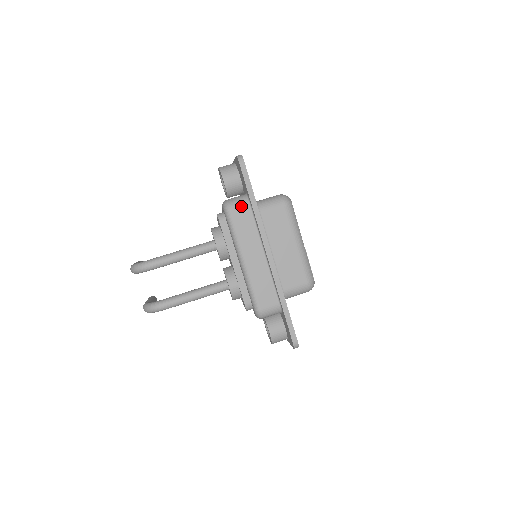
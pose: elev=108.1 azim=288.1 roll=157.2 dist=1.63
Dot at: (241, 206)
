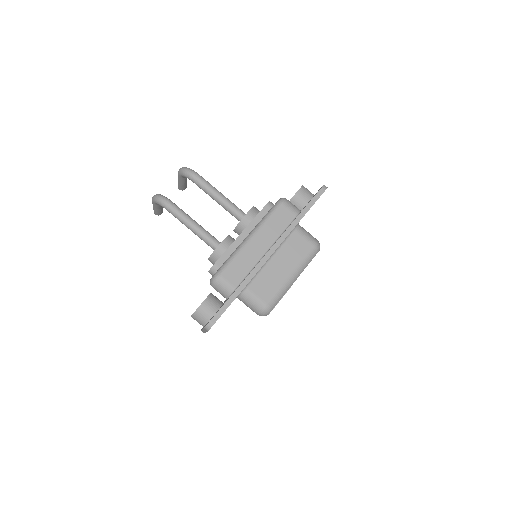
Dot at: (291, 209)
